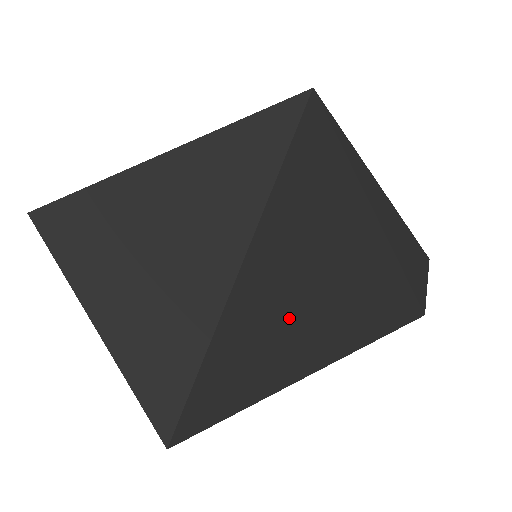
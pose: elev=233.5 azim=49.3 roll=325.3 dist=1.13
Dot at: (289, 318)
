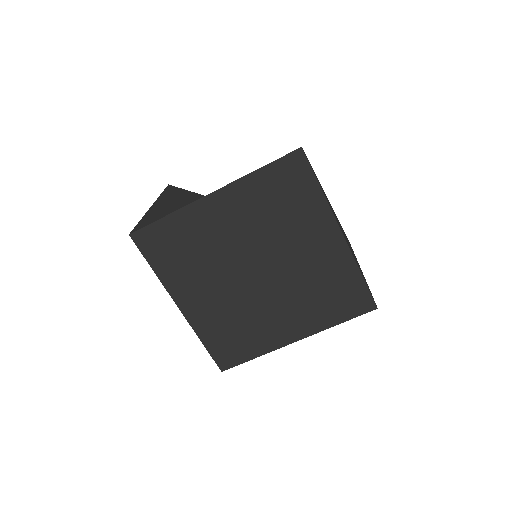
Dot at: occluded
